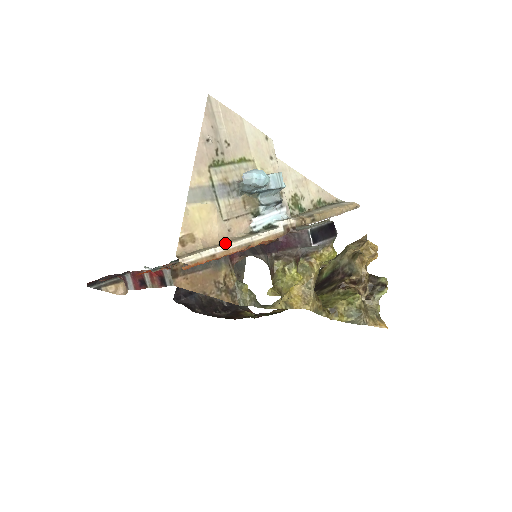
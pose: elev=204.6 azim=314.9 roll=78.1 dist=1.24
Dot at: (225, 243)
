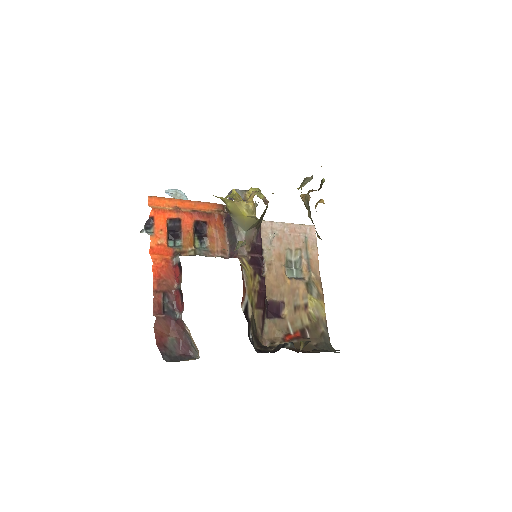
Dot at: occluded
